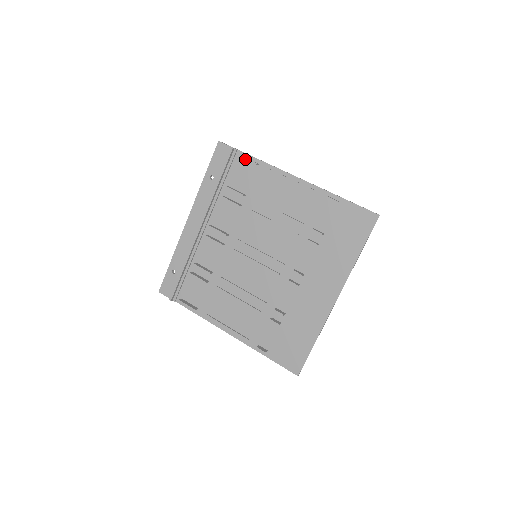
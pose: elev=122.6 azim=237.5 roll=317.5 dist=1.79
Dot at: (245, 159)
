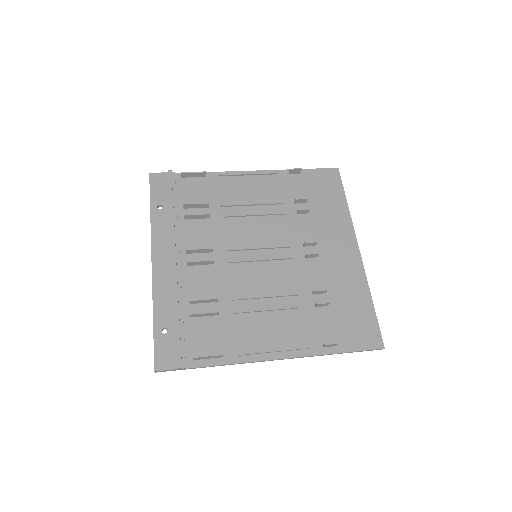
Dot at: (188, 177)
